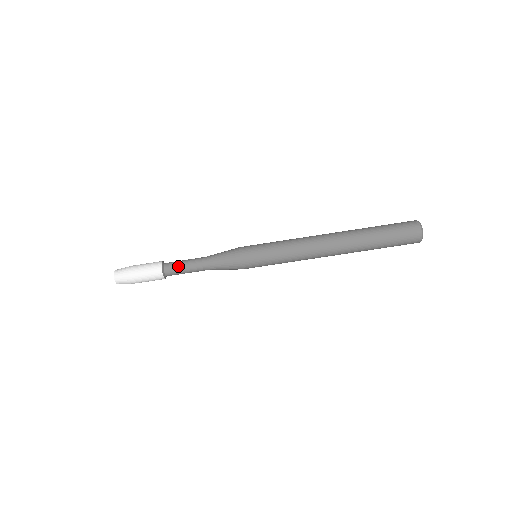
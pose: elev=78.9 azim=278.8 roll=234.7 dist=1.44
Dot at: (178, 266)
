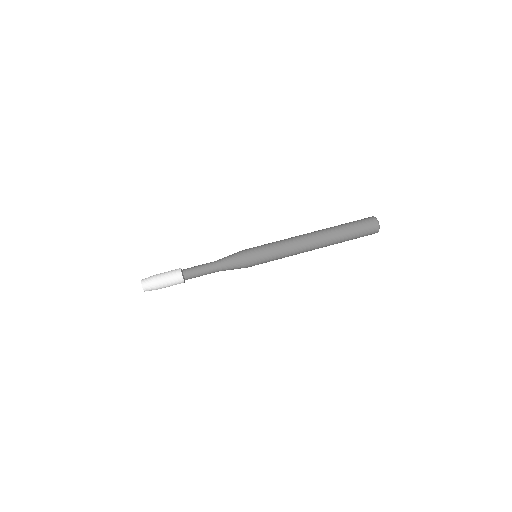
Dot at: (194, 268)
